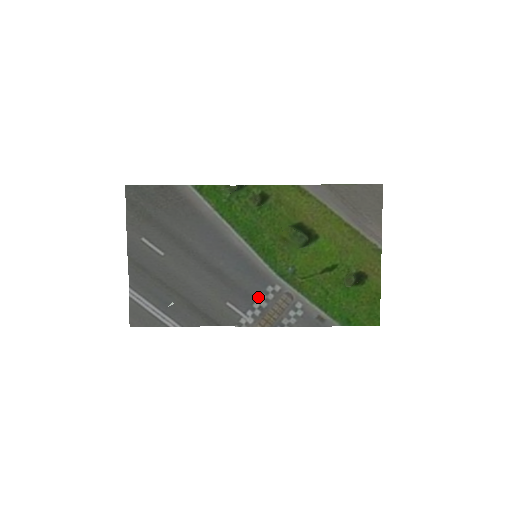
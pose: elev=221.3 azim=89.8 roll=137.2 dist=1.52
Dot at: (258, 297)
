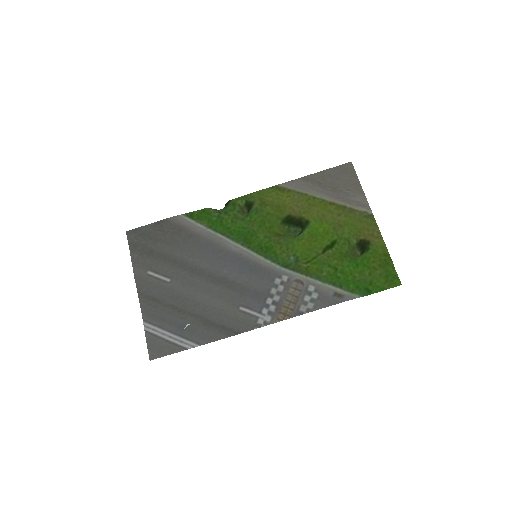
Dot at: (269, 293)
